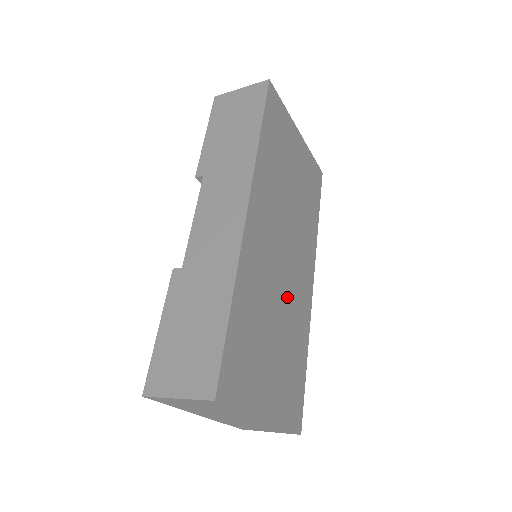
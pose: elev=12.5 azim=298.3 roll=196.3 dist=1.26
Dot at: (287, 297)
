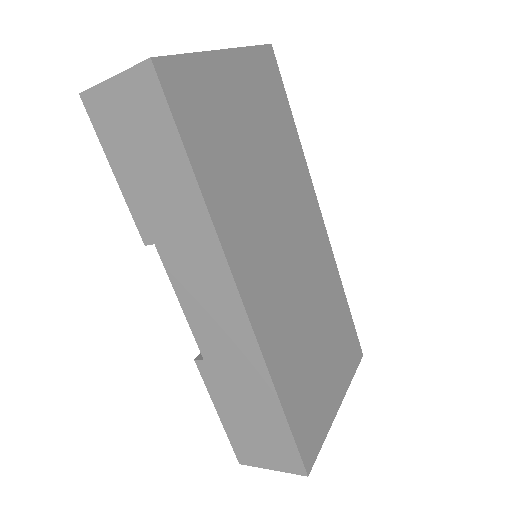
Dot at: (310, 286)
